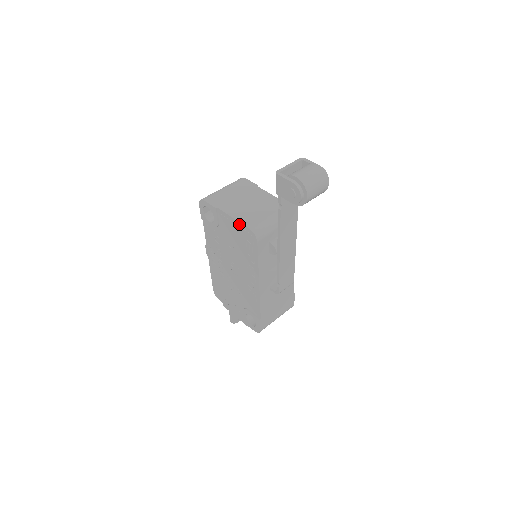
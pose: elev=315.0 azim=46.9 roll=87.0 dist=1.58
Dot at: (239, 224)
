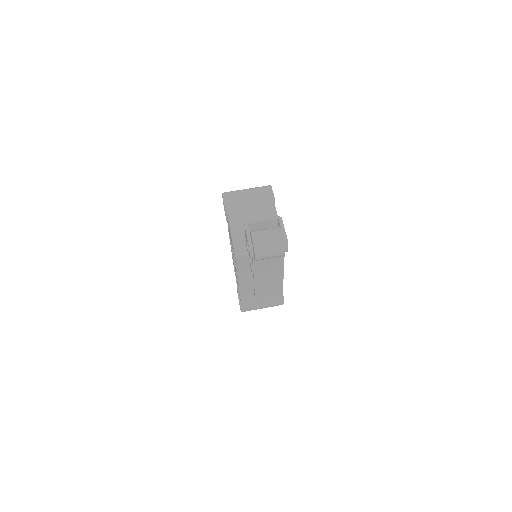
Dot at: (231, 234)
